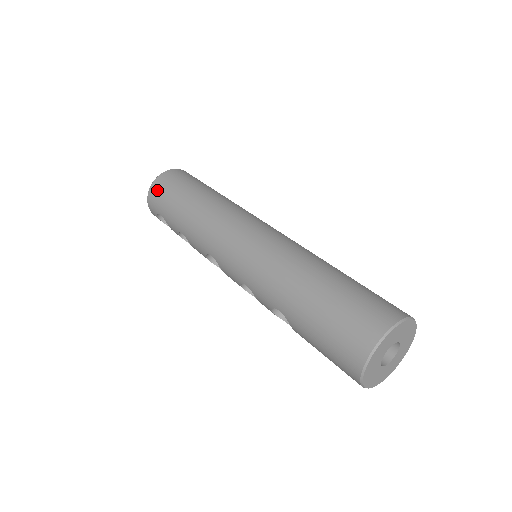
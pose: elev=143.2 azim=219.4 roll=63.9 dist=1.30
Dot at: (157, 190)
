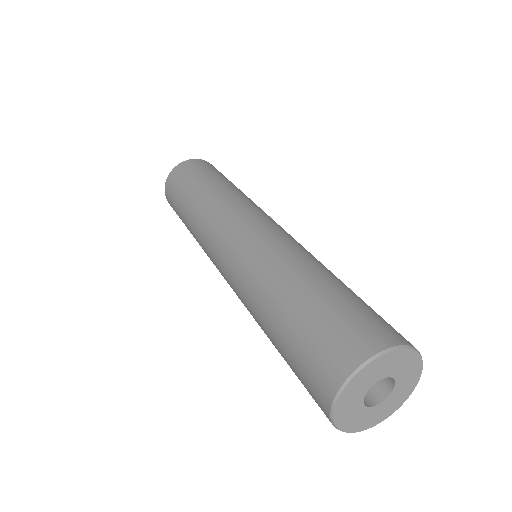
Dot at: (168, 194)
